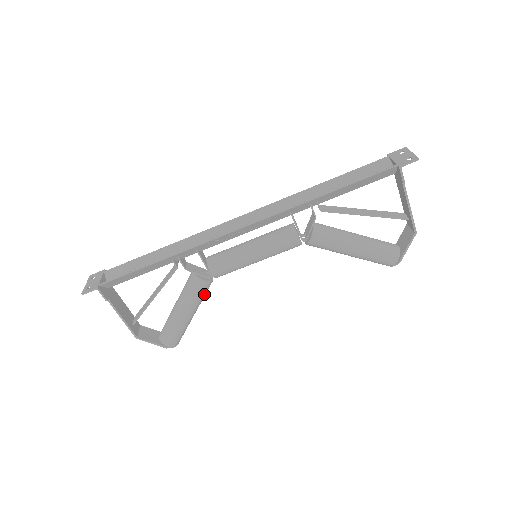
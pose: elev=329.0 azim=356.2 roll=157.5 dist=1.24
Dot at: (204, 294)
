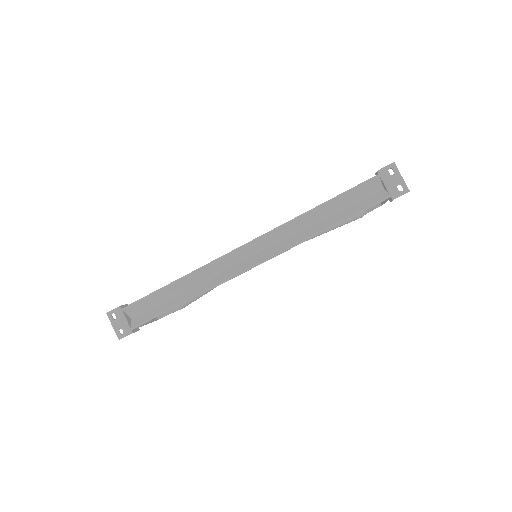
Dot at: occluded
